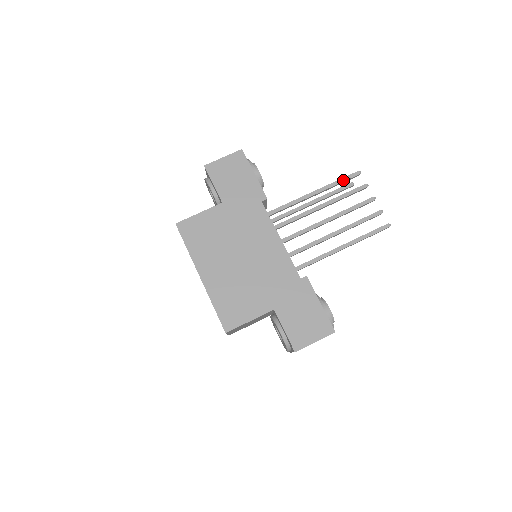
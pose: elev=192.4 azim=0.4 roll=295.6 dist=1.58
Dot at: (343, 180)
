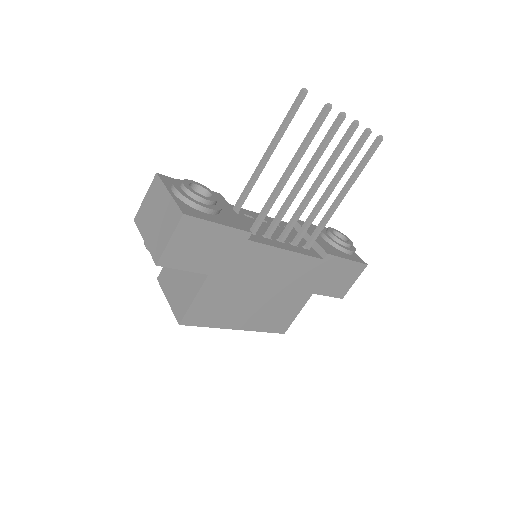
Dot at: (315, 133)
